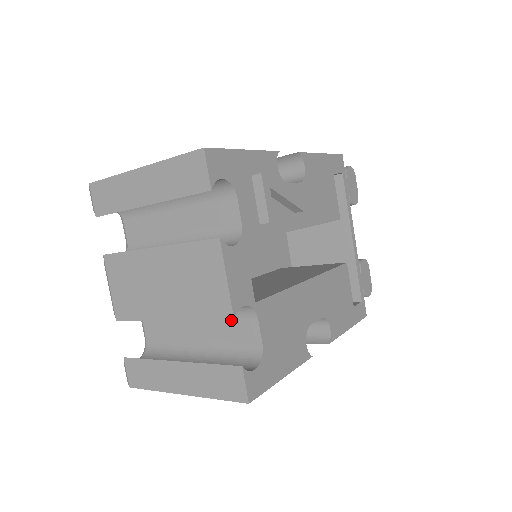
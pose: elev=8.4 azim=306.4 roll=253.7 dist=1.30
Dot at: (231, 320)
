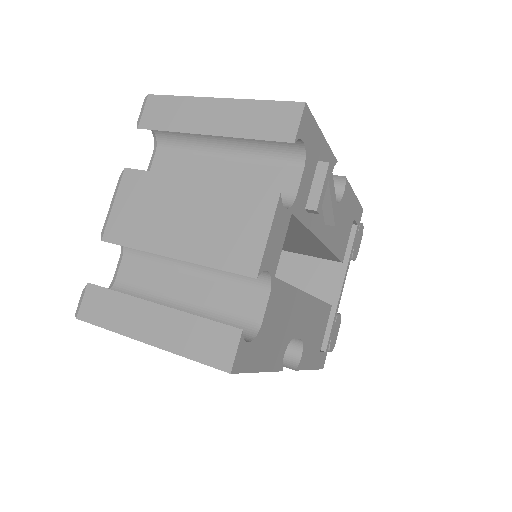
Dot at: (253, 276)
